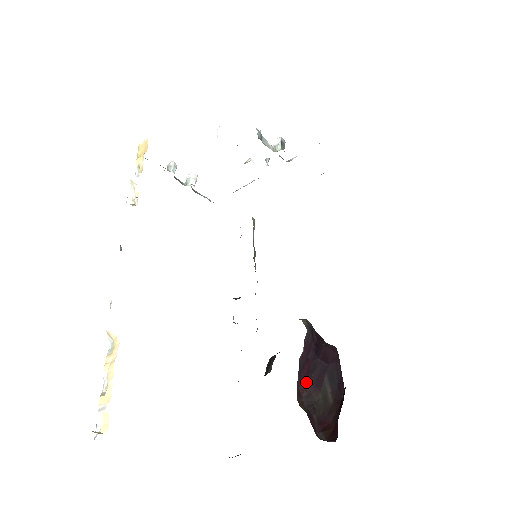
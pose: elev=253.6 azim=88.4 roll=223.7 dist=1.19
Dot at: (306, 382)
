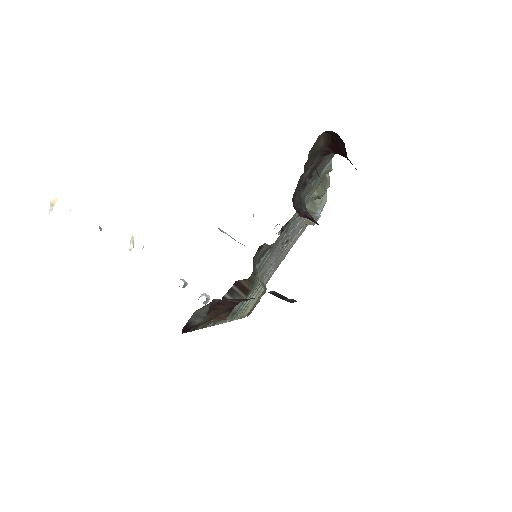
Dot at: occluded
